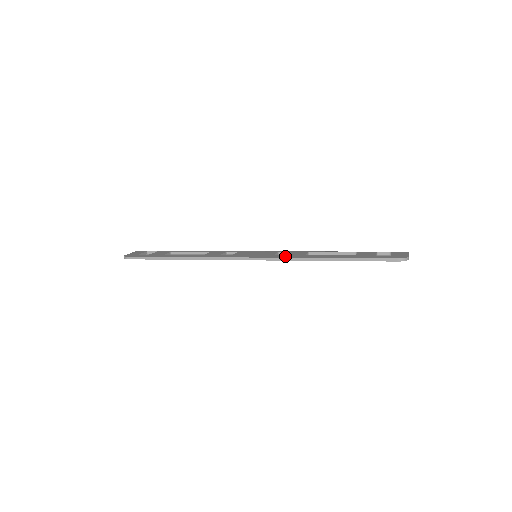
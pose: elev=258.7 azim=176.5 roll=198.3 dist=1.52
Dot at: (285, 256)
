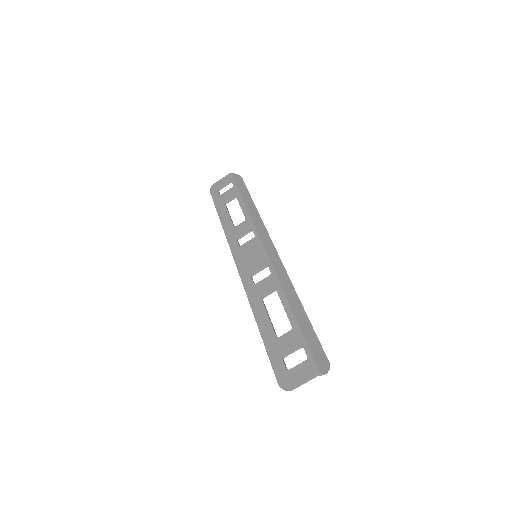
Dot at: (249, 287)
